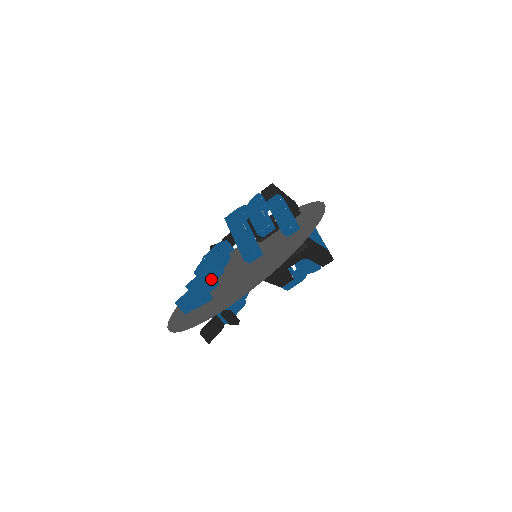
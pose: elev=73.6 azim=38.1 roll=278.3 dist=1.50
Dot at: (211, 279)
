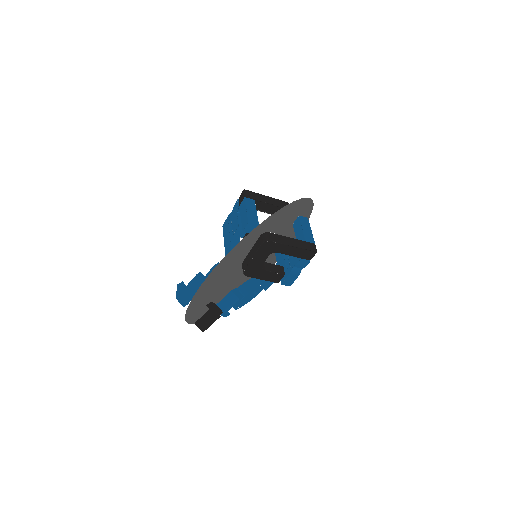
Dot at: (200, 277)
